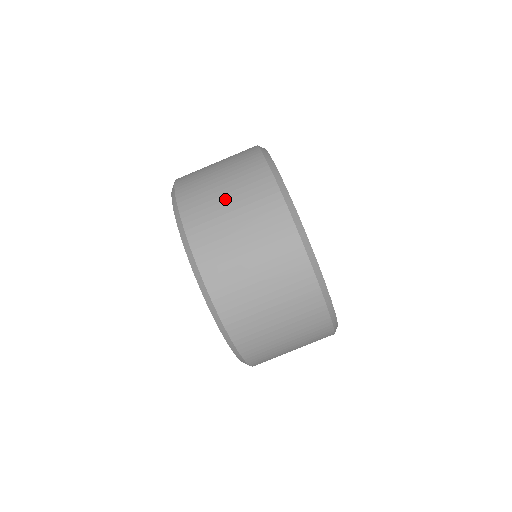
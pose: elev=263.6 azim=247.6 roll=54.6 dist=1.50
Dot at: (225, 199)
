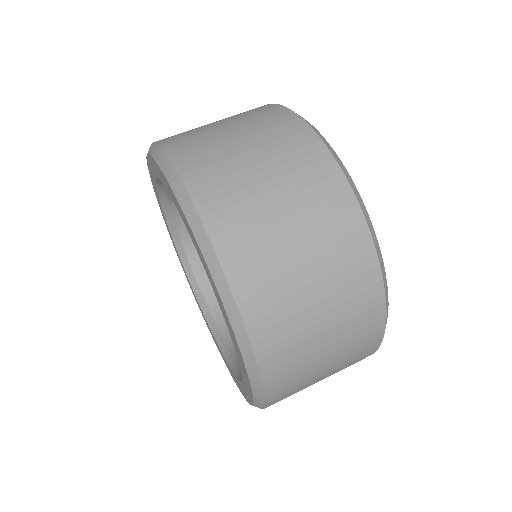
Dot at: (252, 164)
